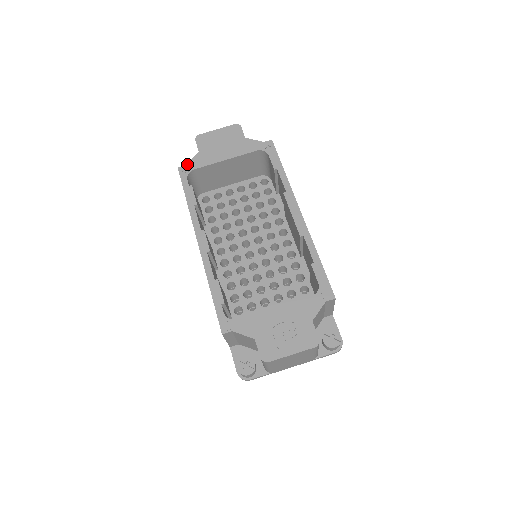
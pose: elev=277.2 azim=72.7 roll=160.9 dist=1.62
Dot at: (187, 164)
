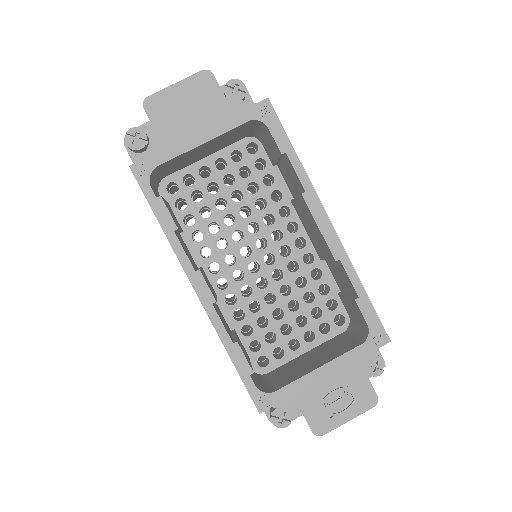
Dot at: (143, 158)
